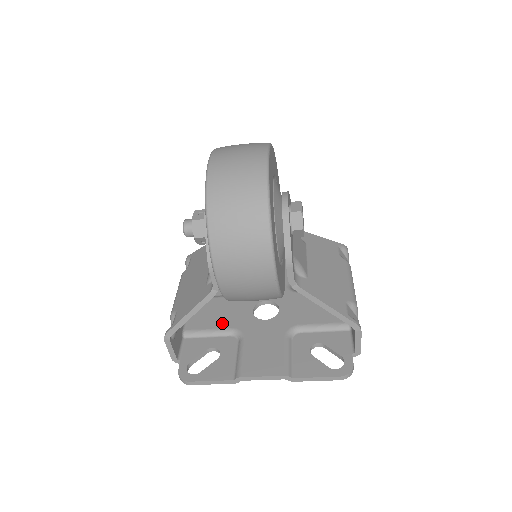
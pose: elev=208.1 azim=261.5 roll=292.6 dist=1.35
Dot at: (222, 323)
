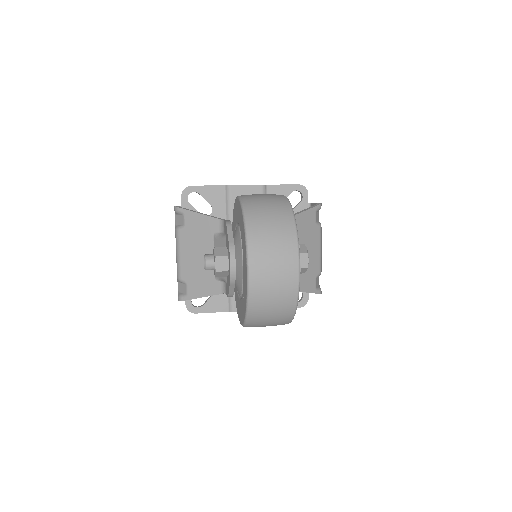
Dot at: occluded
